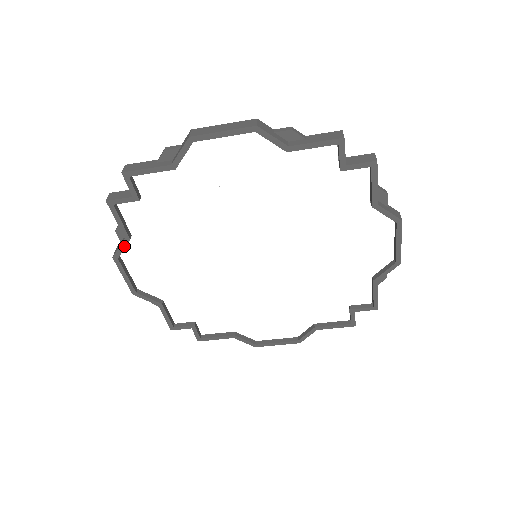
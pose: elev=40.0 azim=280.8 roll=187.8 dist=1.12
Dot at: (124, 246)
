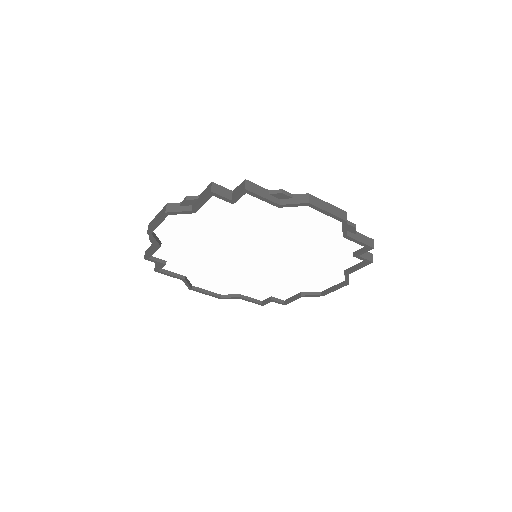
Dot at: (184, 213)
